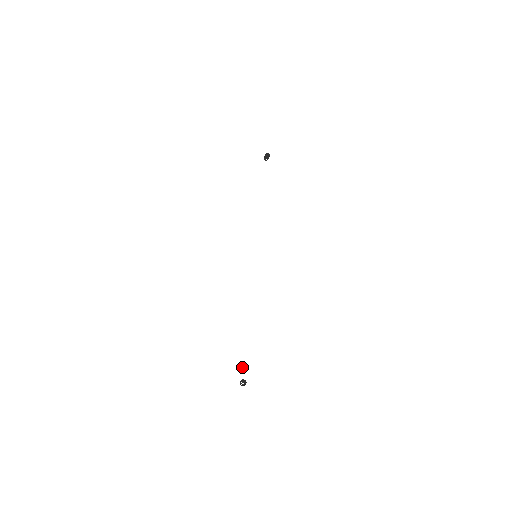
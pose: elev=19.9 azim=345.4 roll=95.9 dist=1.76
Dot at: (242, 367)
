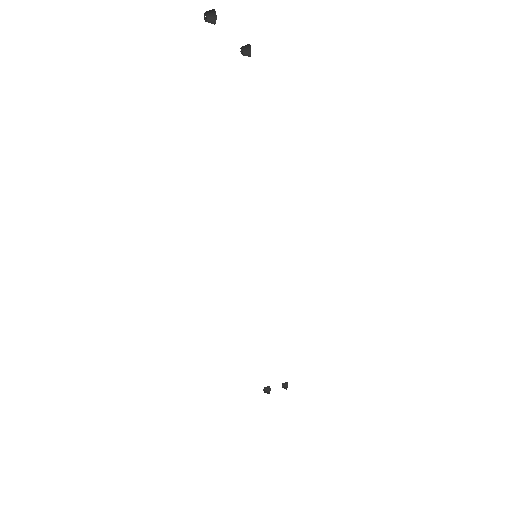
Dot at: occluded
